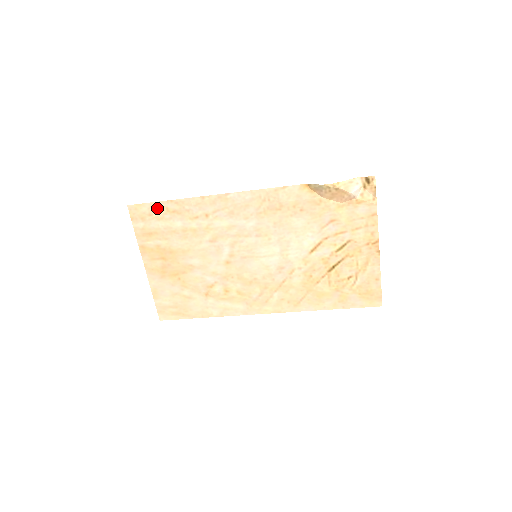
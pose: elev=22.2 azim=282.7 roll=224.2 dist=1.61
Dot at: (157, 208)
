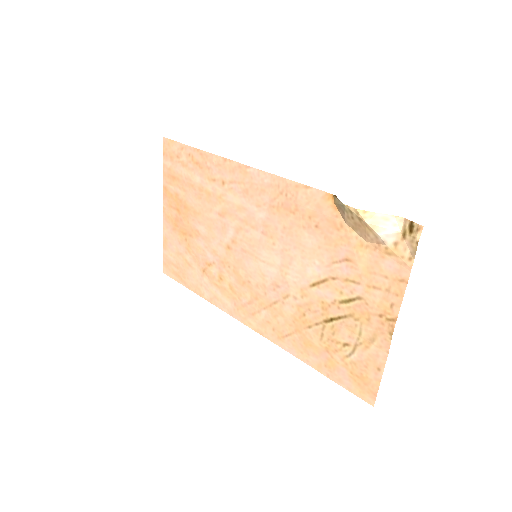
Dot at: (185, 152)
